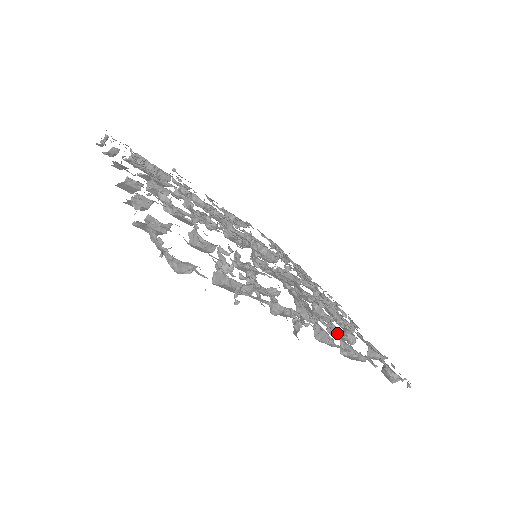
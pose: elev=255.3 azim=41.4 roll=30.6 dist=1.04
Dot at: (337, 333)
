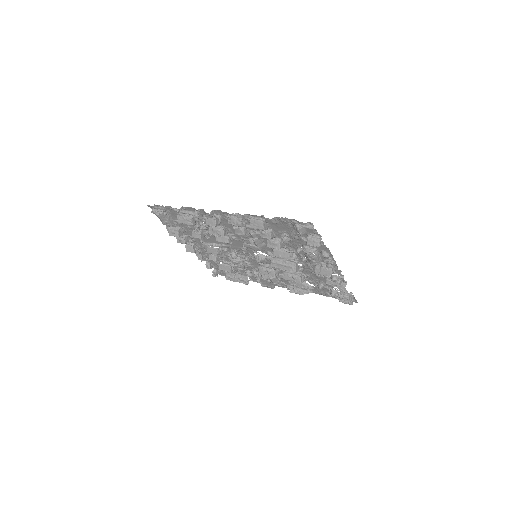
Dot at: occluded
